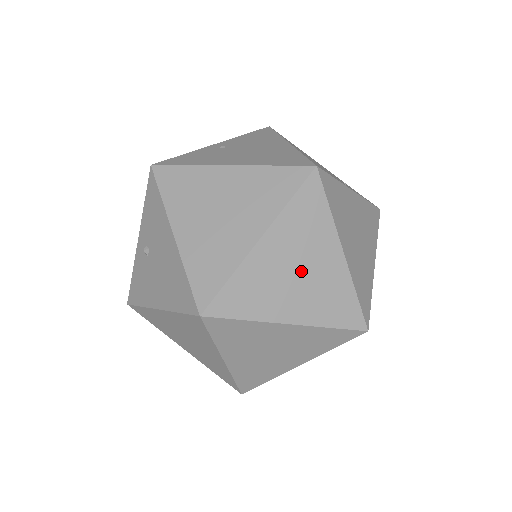
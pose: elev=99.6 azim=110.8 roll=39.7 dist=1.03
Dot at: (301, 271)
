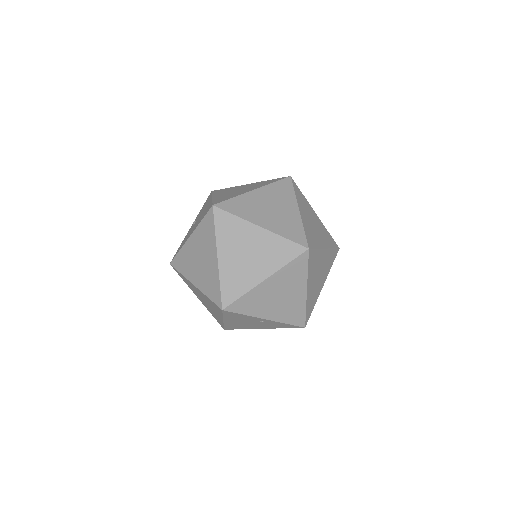
Dot at: (273, 208)
